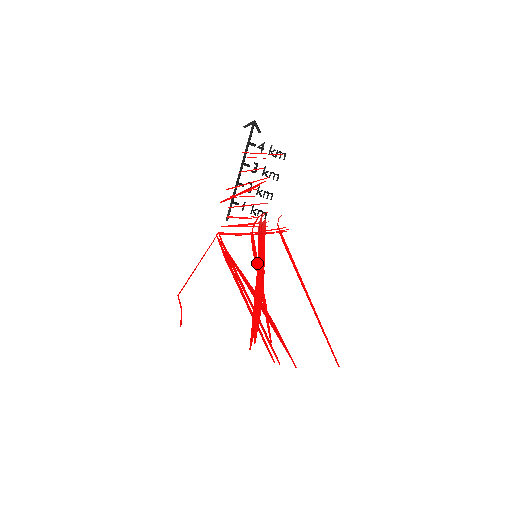
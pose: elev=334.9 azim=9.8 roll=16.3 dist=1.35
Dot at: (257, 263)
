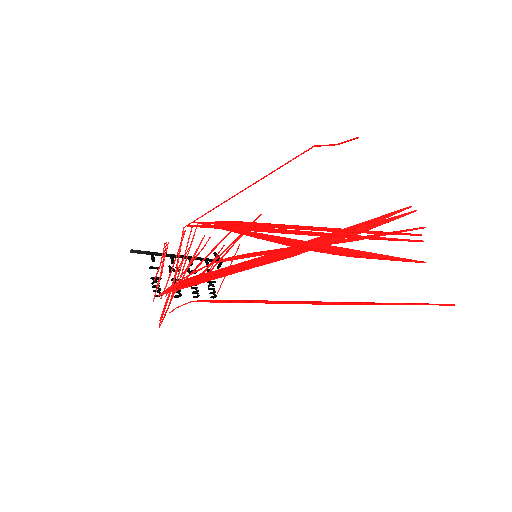
Dot at: occluded
